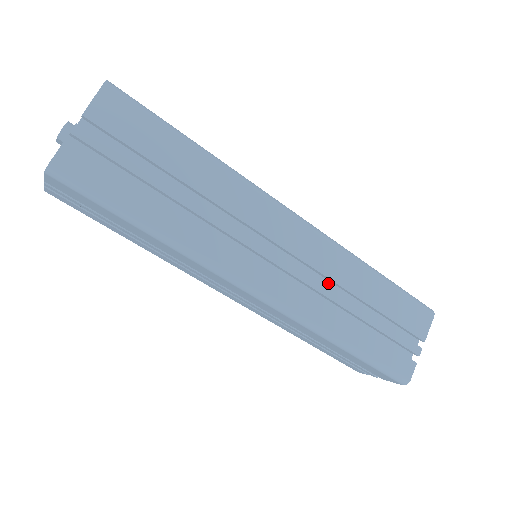
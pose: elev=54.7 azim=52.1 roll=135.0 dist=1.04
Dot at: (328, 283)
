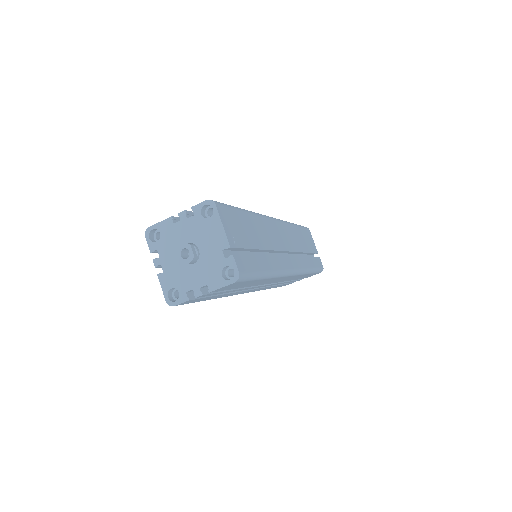
Dot at: occluded
